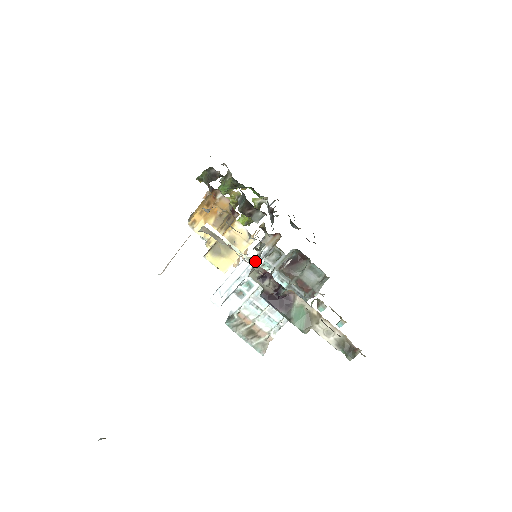
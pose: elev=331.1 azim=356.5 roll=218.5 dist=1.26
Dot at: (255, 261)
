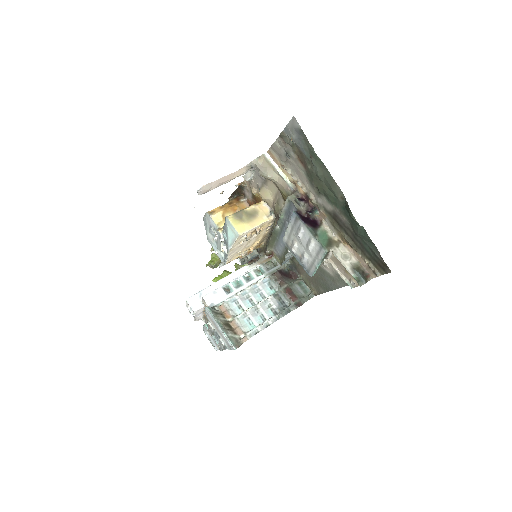
Dot at: (281, 213)
